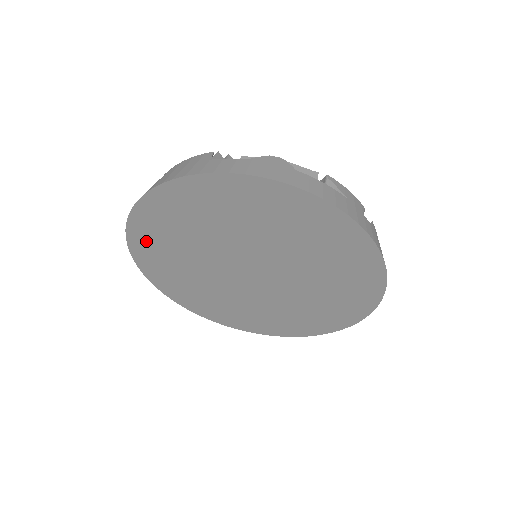
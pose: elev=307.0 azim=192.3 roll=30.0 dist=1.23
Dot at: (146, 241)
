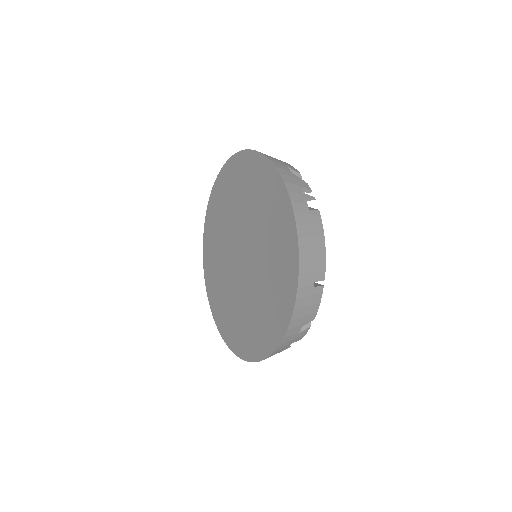
Dot at: (208, 258)
